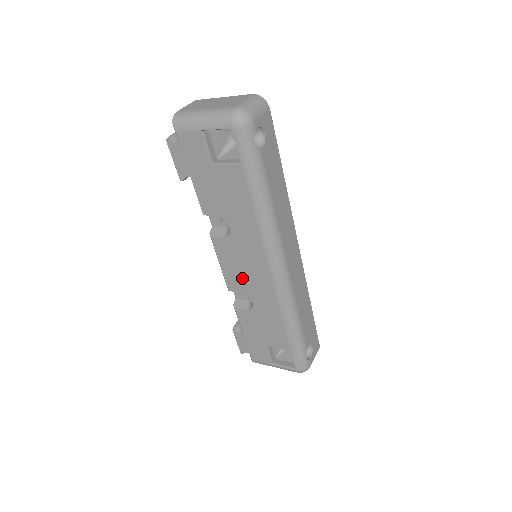
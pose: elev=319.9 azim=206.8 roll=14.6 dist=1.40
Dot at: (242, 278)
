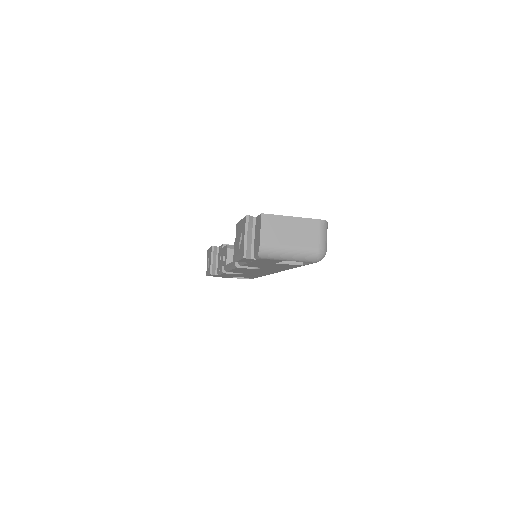
Dot at: occluded
